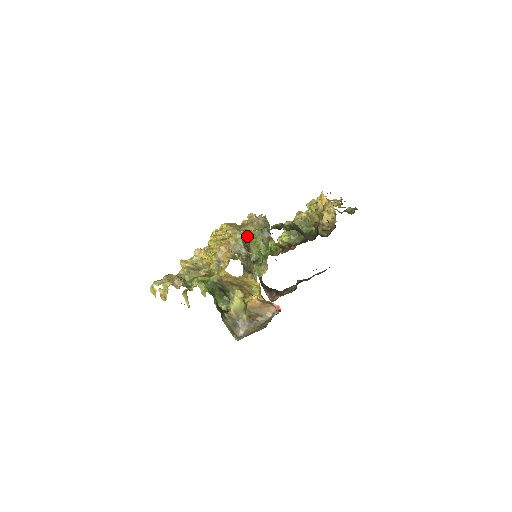
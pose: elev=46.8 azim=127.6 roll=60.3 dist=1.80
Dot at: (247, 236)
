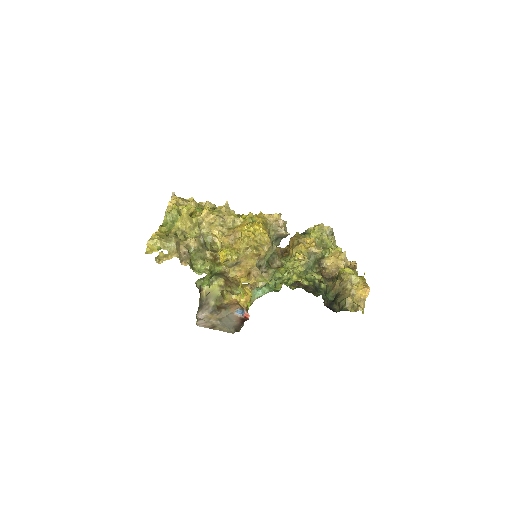
Dot at: occluded
